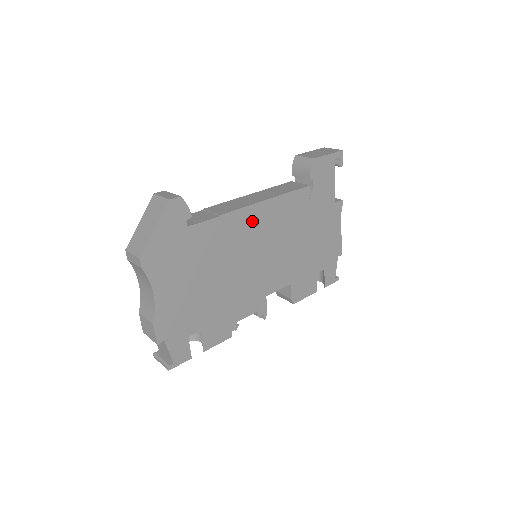
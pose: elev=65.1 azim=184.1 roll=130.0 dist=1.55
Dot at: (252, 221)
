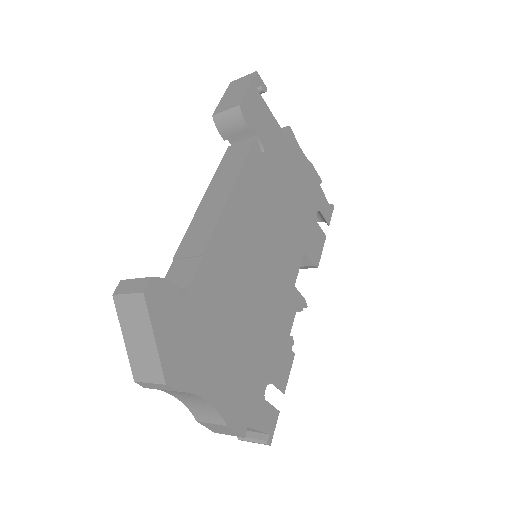
Dot at: (234, 229)
